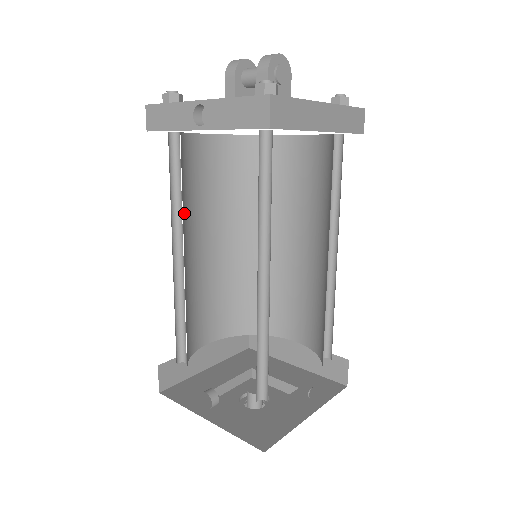
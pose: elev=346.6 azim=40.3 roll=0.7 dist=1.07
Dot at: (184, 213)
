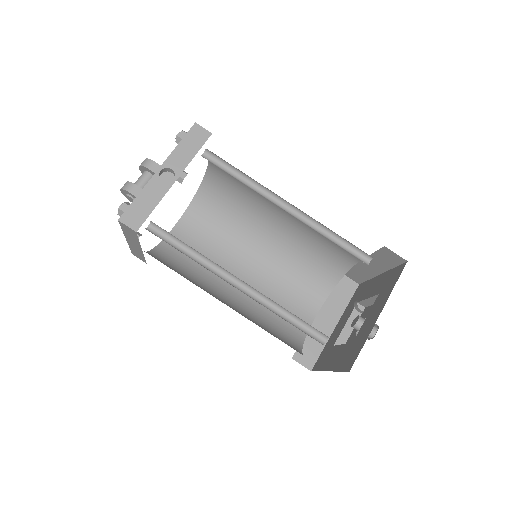
Dot at: occluded
